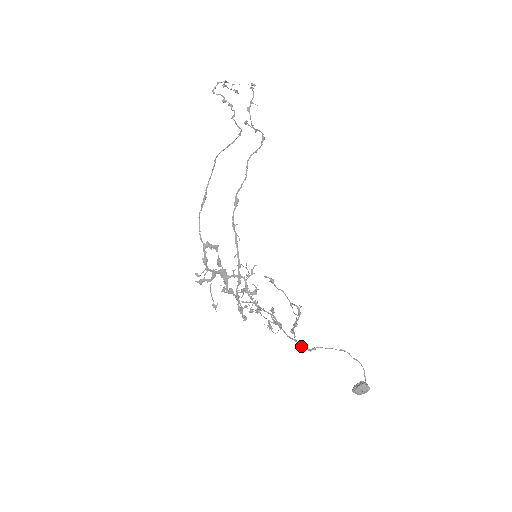
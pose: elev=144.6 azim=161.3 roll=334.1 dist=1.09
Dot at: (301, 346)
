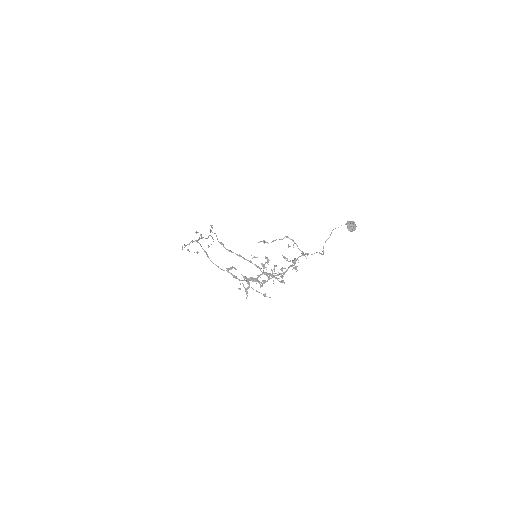
Dot at: (314, 253)
